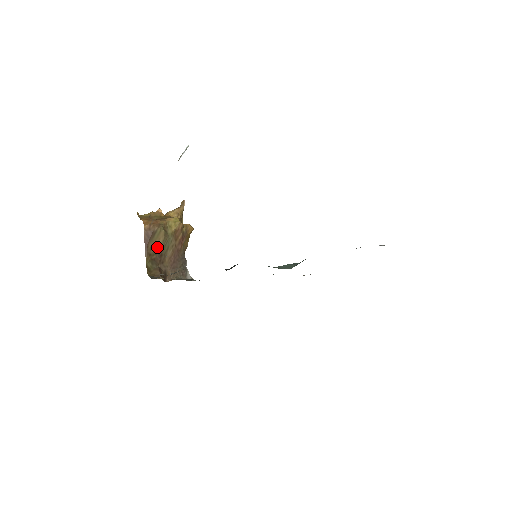
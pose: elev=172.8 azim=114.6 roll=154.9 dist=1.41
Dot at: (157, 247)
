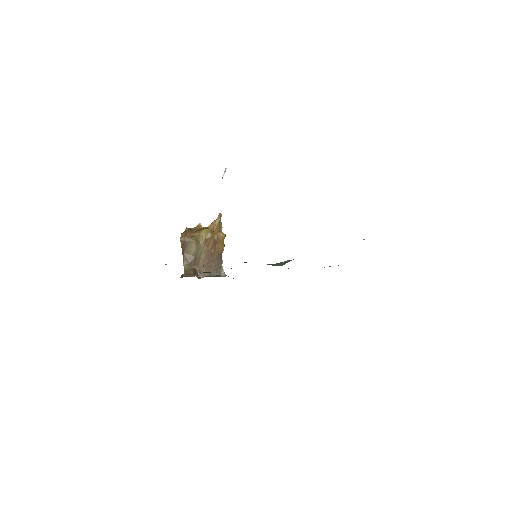
Dot at: (192, 253)
